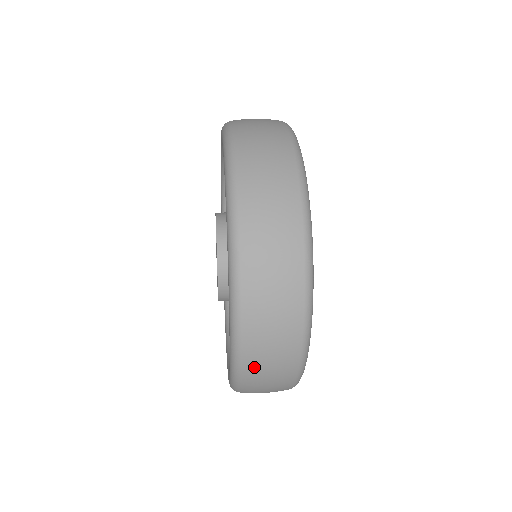
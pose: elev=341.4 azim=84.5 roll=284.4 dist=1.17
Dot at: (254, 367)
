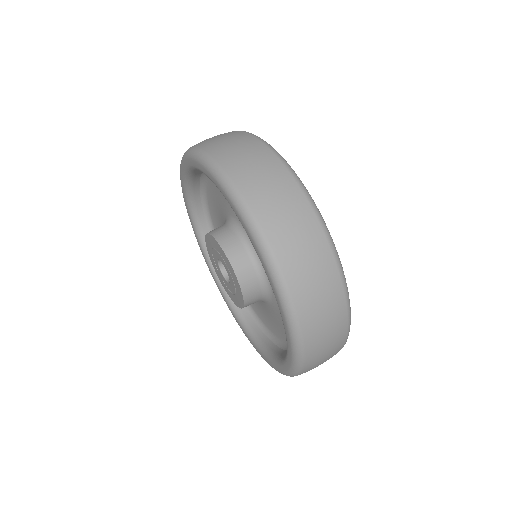
Dot at: occluded
